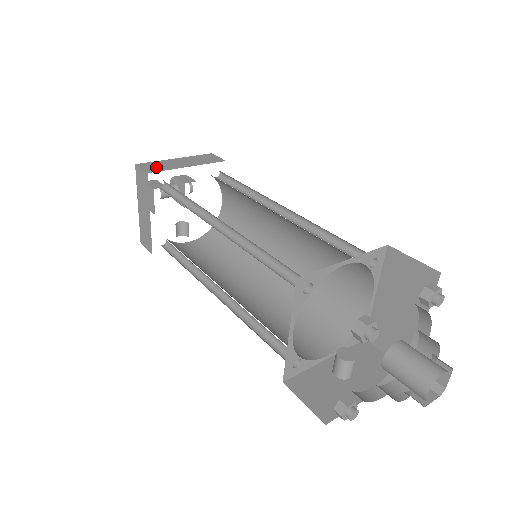
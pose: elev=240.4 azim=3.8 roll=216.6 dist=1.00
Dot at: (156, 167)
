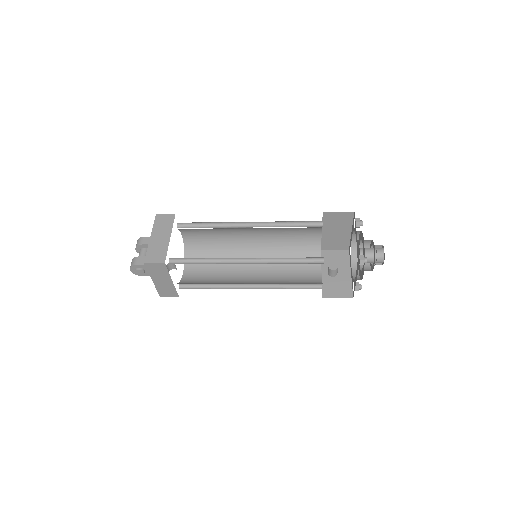
Dot at: (158, 255)
